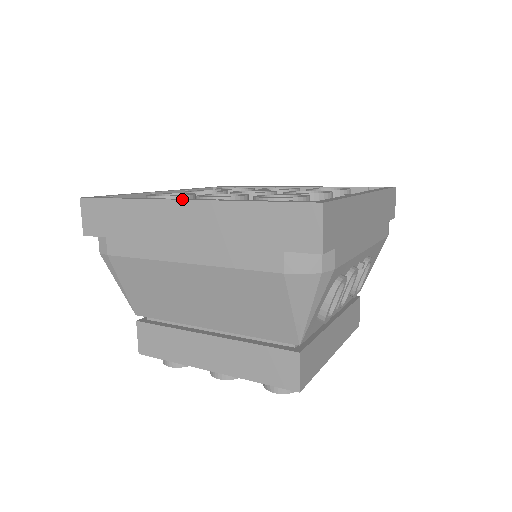
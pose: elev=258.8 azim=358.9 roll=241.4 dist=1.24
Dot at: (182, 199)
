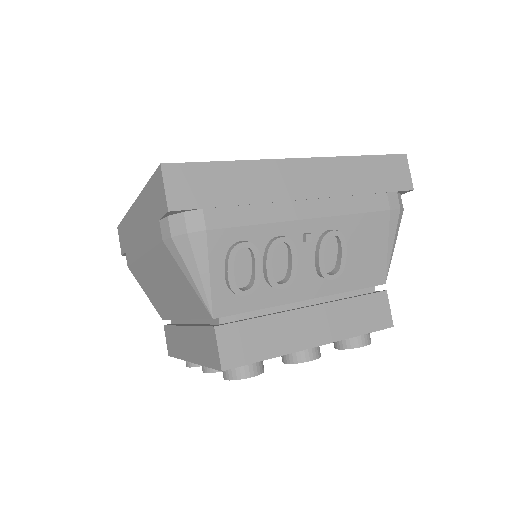
Dot at: occluded
